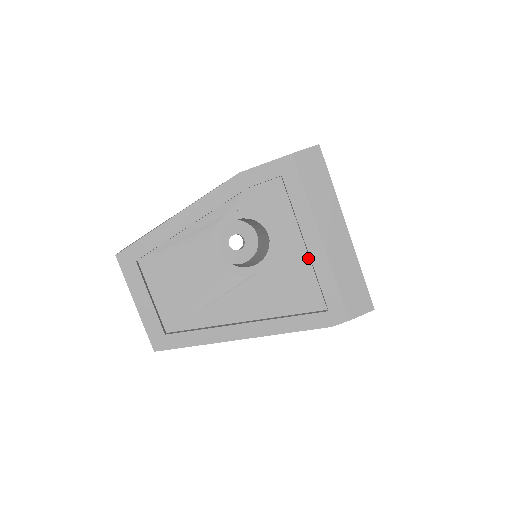
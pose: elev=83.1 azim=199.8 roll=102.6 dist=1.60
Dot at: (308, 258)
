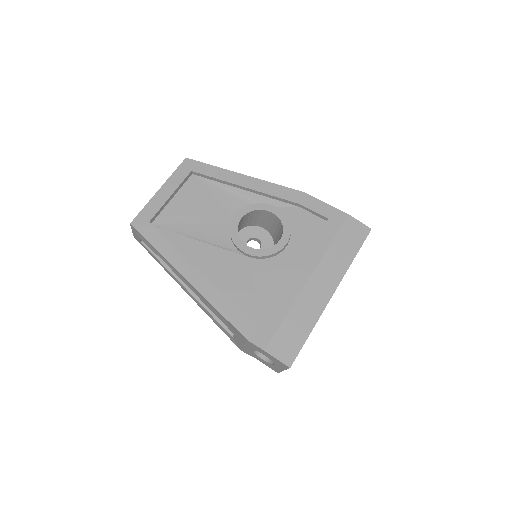
Dot at: occluded
